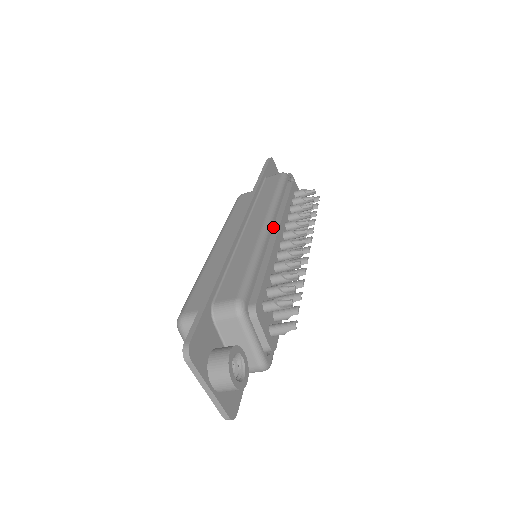
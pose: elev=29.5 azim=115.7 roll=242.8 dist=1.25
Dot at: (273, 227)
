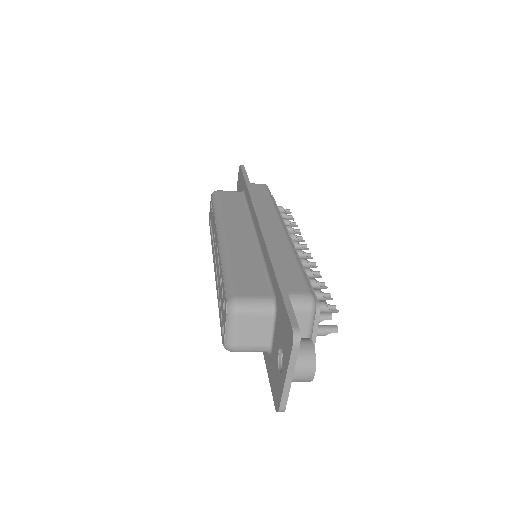
Dot at: occluded
